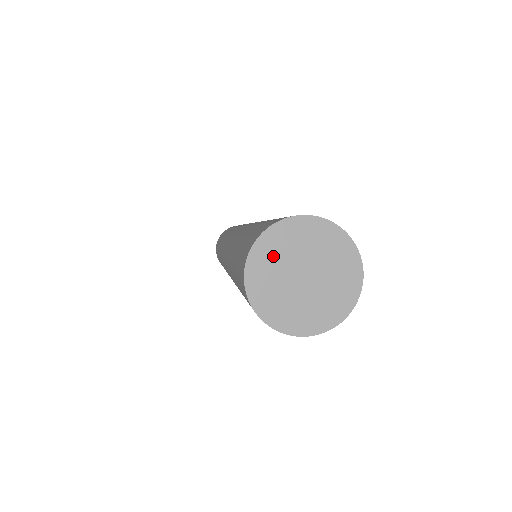
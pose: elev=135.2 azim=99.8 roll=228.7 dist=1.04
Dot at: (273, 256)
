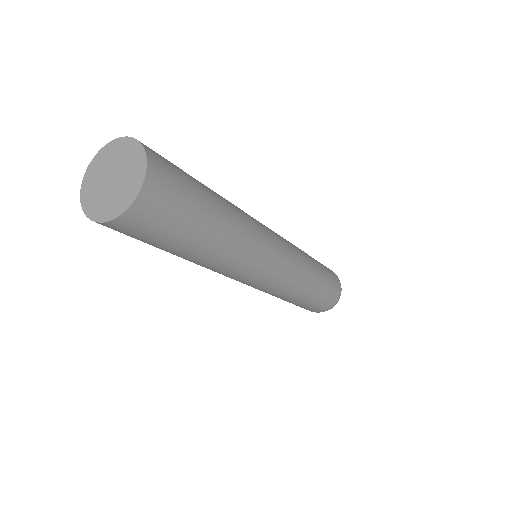
Dot at: (109, 157)
